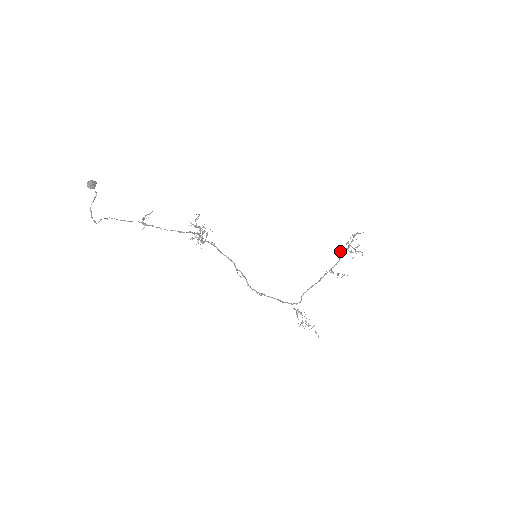
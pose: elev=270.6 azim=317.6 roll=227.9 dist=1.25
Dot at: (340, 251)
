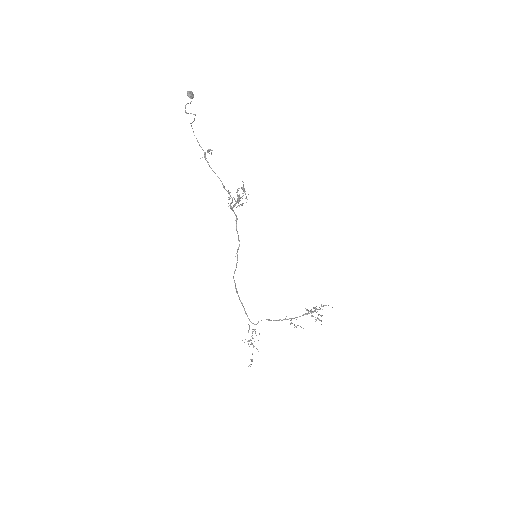
Dot at: (307, 309)
